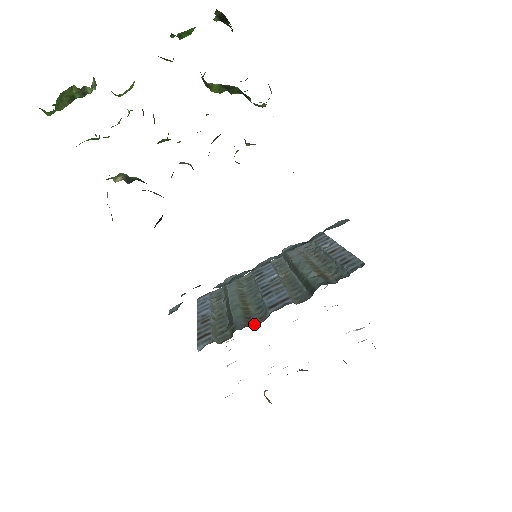
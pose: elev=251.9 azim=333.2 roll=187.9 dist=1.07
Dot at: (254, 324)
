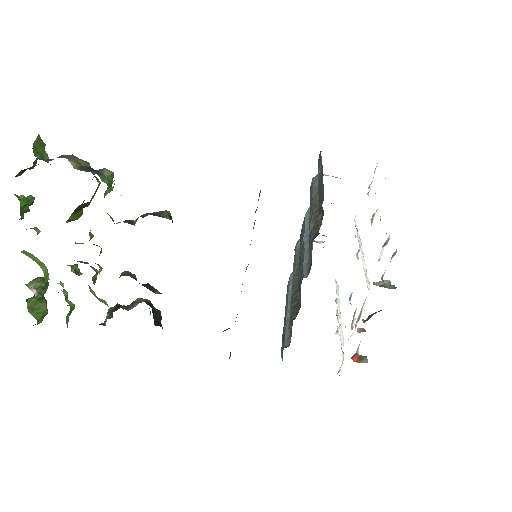
Dot at: (297, 314)
